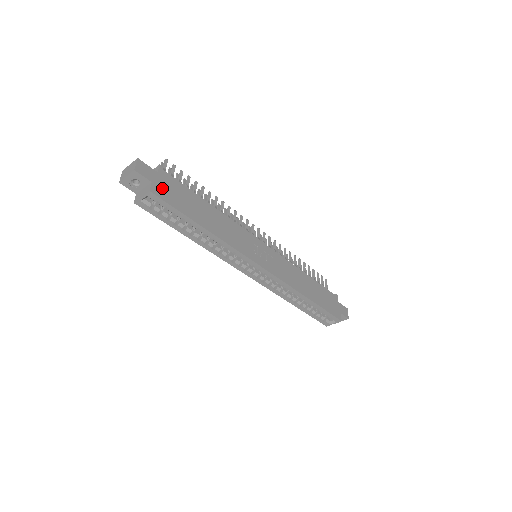
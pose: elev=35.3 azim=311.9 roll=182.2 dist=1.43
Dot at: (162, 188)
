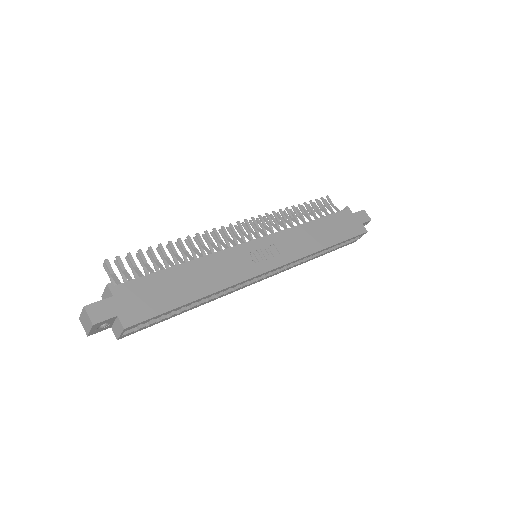
Dot at: (131, 309)
